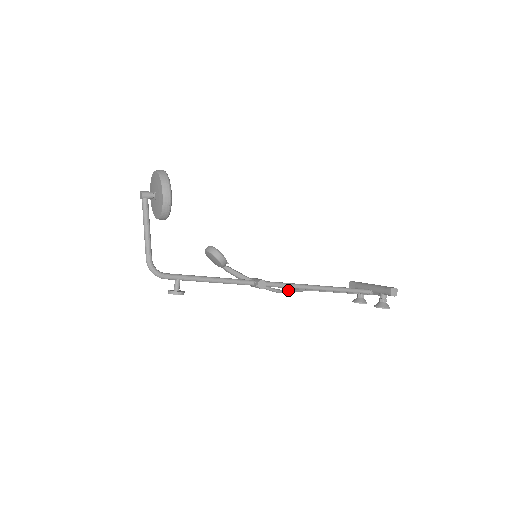
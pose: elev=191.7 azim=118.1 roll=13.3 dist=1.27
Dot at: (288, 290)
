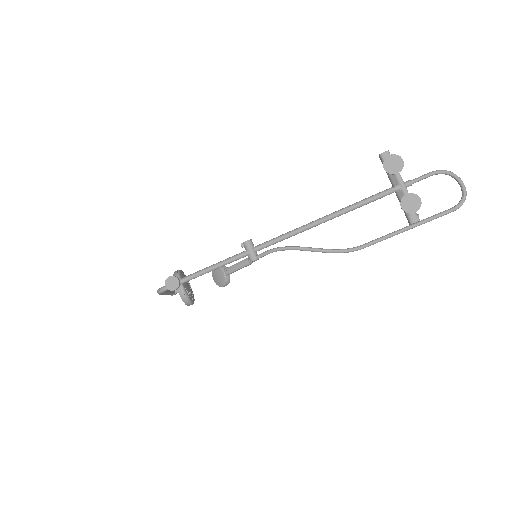
Dot at: (302, 248)
